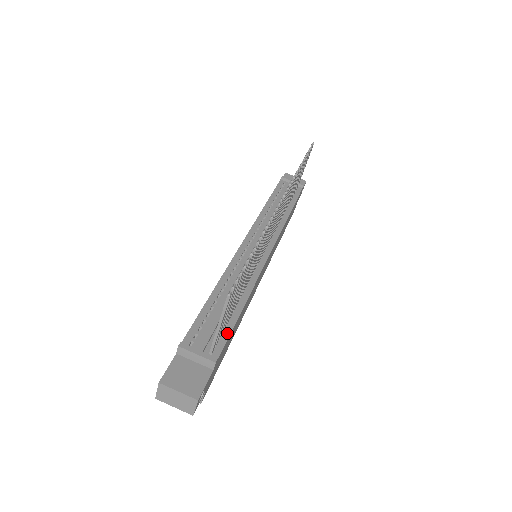
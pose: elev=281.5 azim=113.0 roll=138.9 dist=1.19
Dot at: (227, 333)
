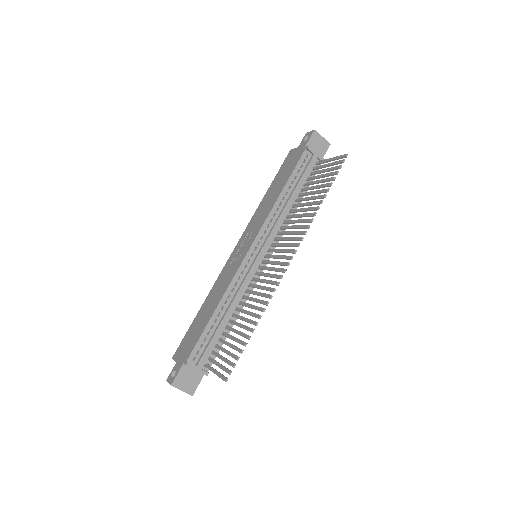
Dot at: occluded
